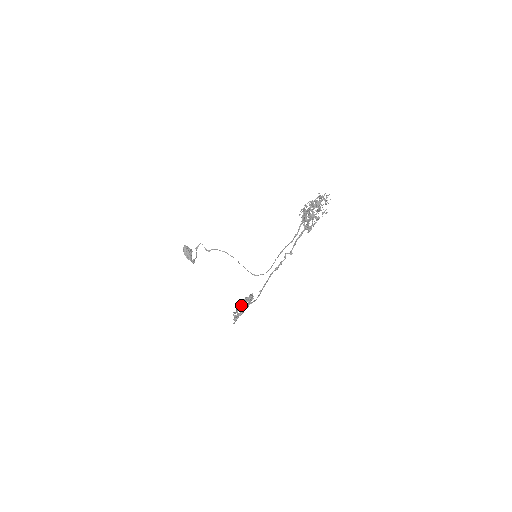
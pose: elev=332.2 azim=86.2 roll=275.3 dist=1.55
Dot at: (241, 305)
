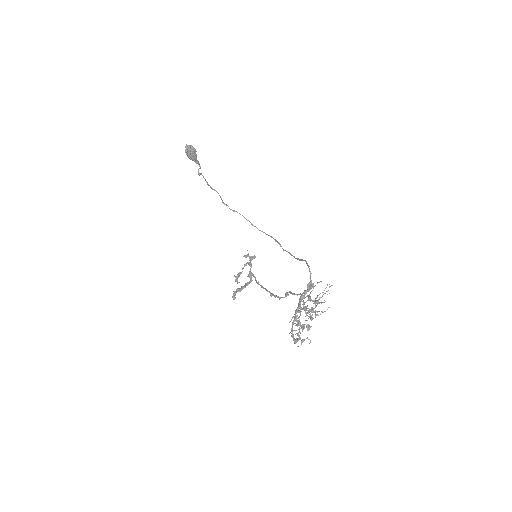
Dot at: occluded
